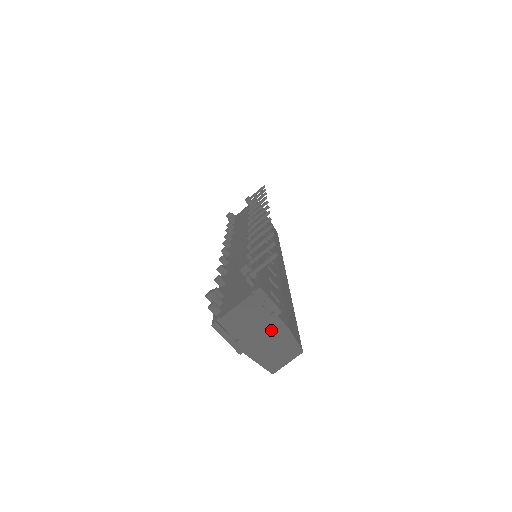
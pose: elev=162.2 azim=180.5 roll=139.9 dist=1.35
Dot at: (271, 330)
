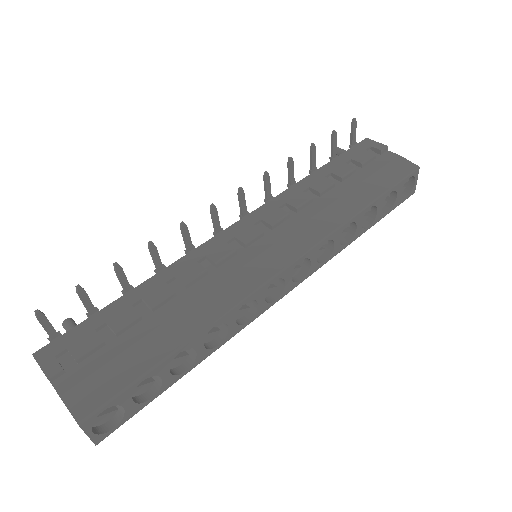
Dot at: occluded
